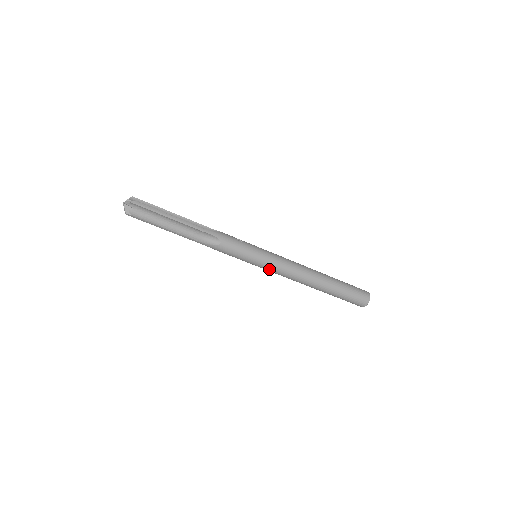
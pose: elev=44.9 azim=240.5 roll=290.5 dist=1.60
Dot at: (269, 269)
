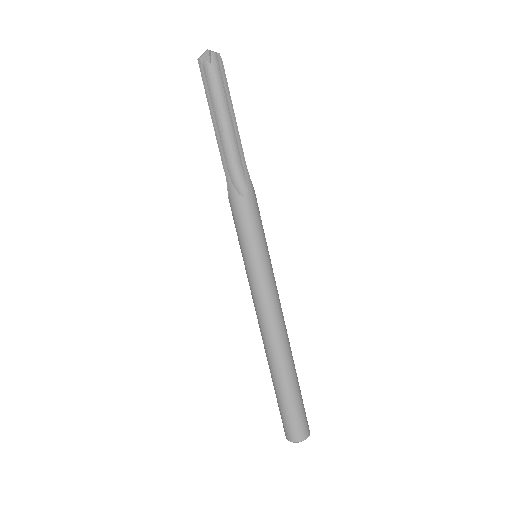
Dot at: (254, 282)
